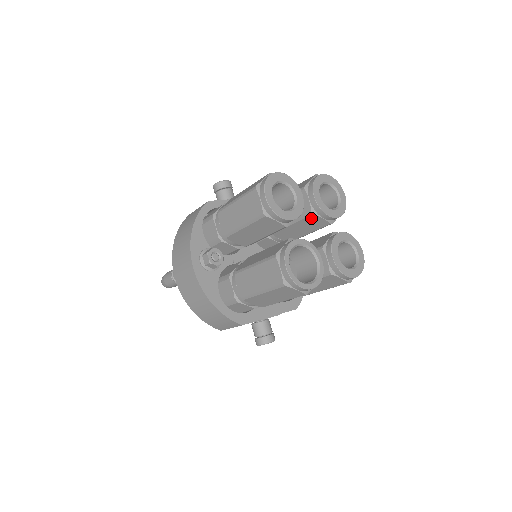
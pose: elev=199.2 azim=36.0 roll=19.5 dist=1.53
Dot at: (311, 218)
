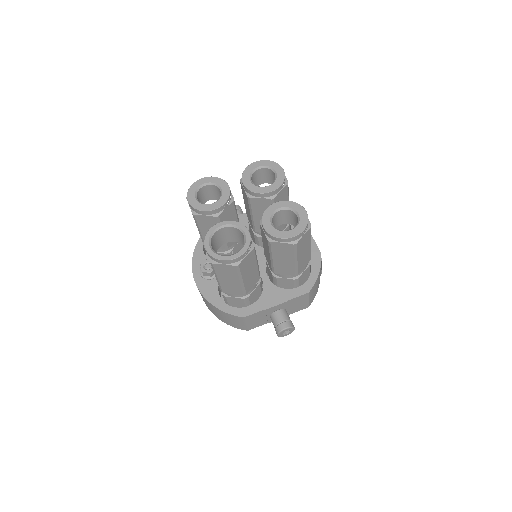
Dot at: (254, 202)
